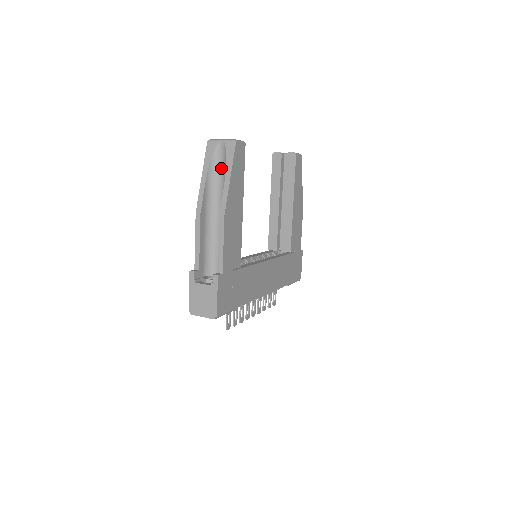
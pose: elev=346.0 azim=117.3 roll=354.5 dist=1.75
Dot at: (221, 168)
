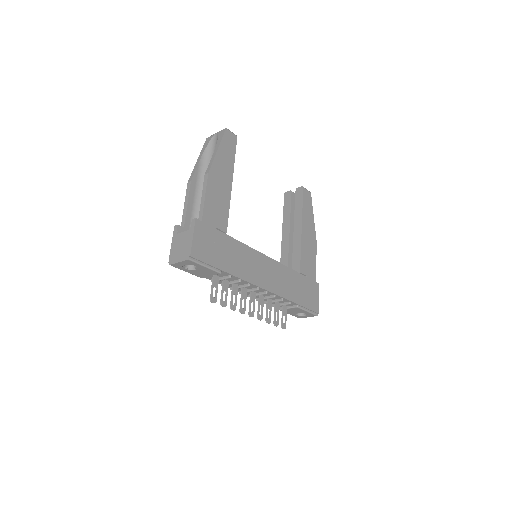
Dot at: occluded
